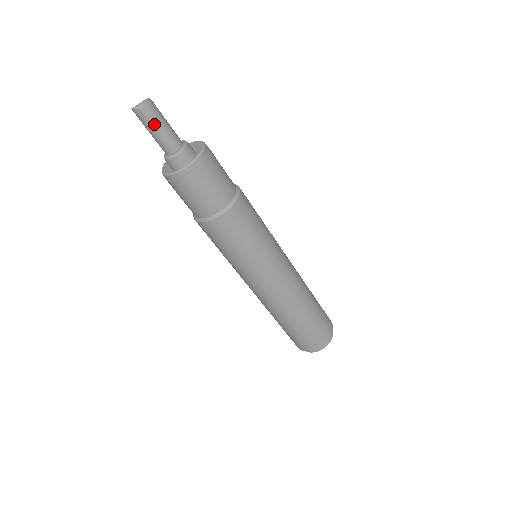
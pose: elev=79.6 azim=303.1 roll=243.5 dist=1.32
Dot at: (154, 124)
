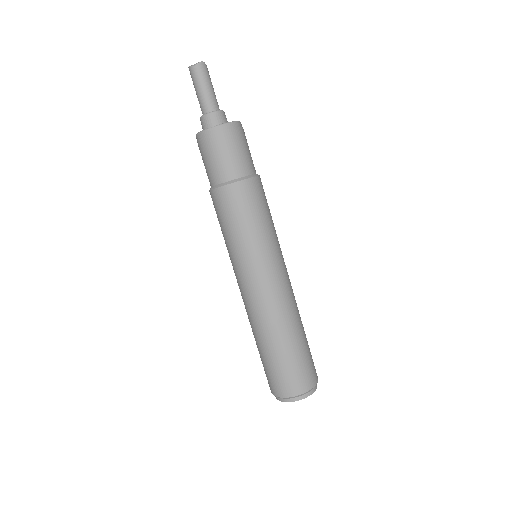
Dot at: (200, 83)
